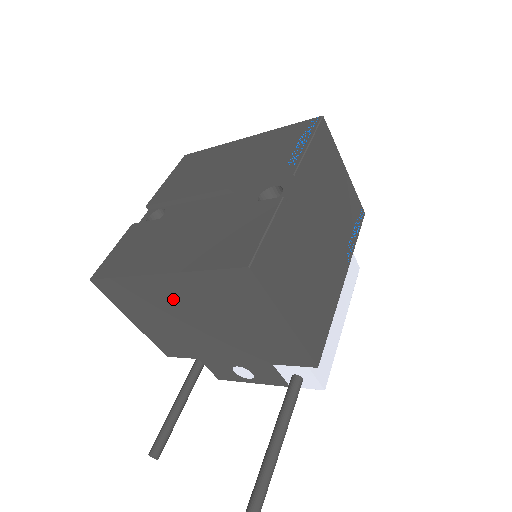
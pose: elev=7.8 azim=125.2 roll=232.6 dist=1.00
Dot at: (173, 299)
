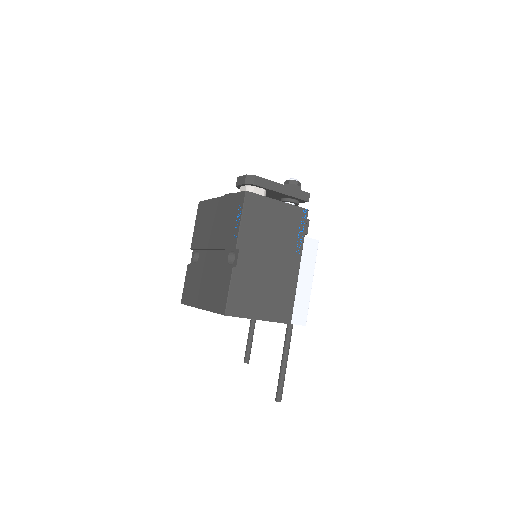
Dot at: occluded
